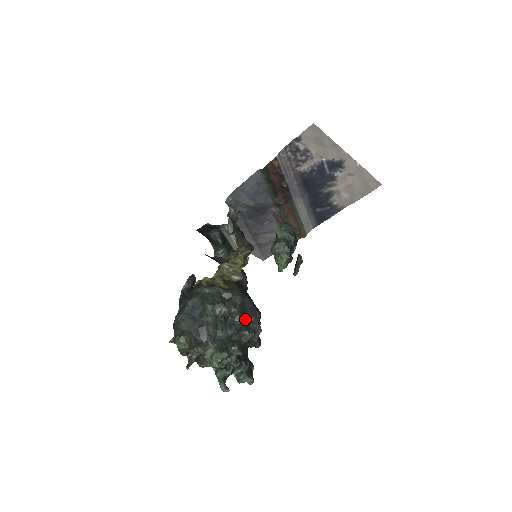
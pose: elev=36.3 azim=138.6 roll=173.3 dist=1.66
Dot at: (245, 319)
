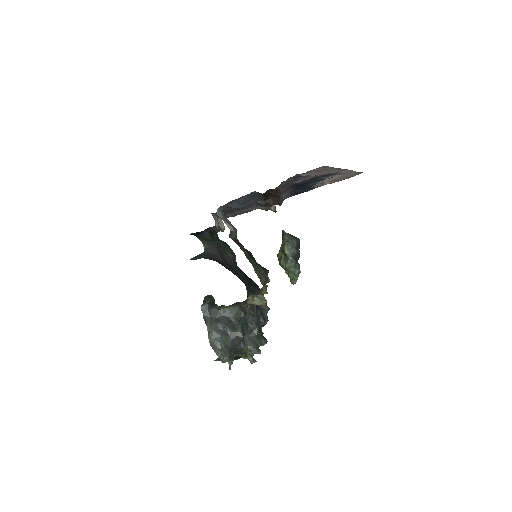
Dot at: (259, 311)
